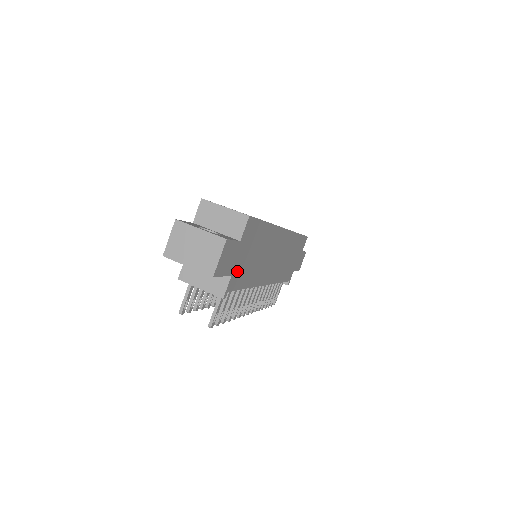
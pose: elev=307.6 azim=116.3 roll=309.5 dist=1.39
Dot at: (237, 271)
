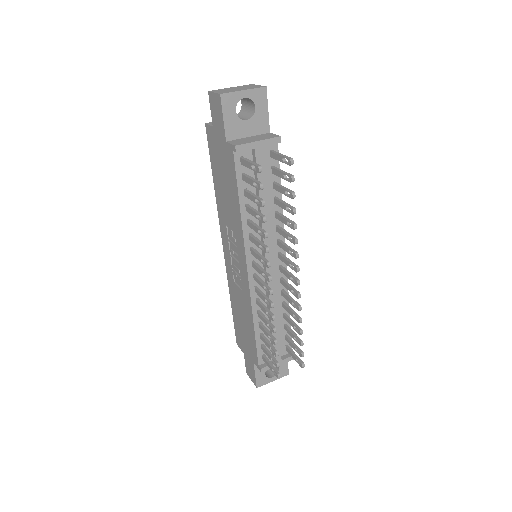
Dot at: occluded
